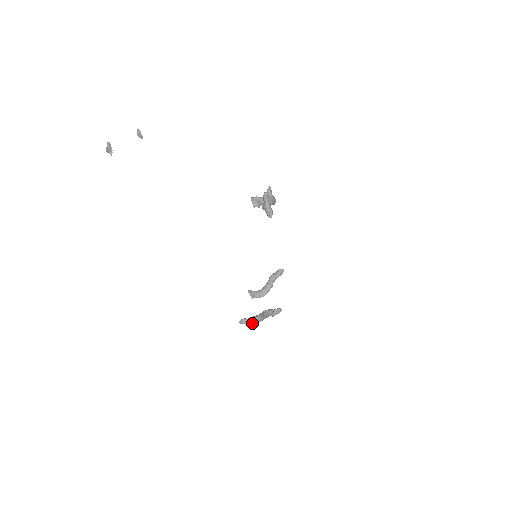
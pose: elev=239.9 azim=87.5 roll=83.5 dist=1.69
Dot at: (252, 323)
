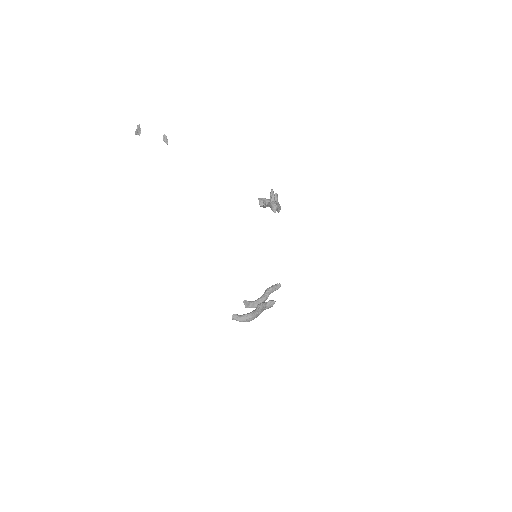
Dot at: (244, 319)
